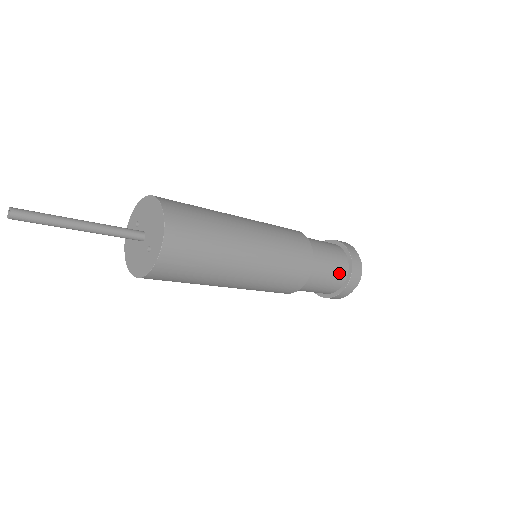
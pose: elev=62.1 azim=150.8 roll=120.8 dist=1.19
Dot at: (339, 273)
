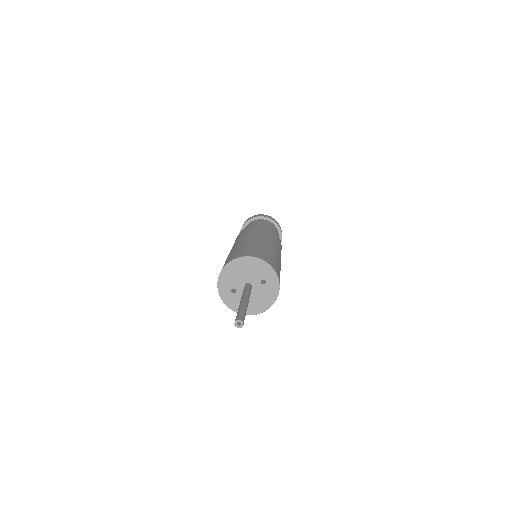
Dot at: (273, 227)
